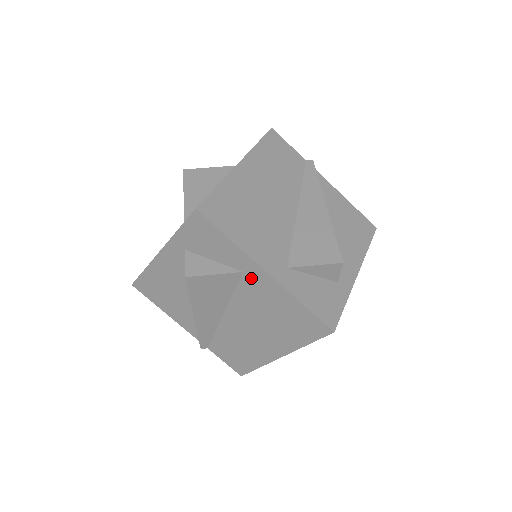
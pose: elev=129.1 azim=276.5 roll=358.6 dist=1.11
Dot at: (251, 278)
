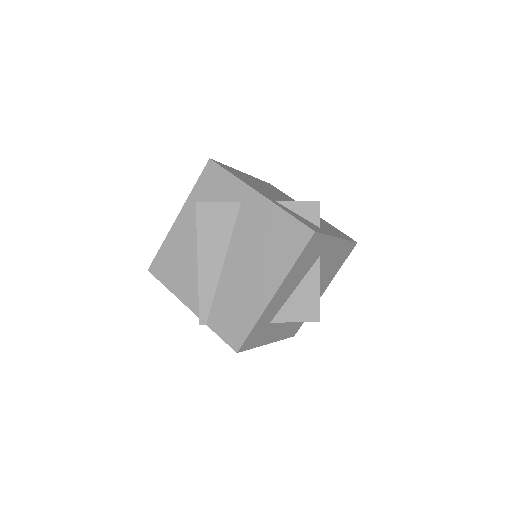
Dot at: (247, 205)
